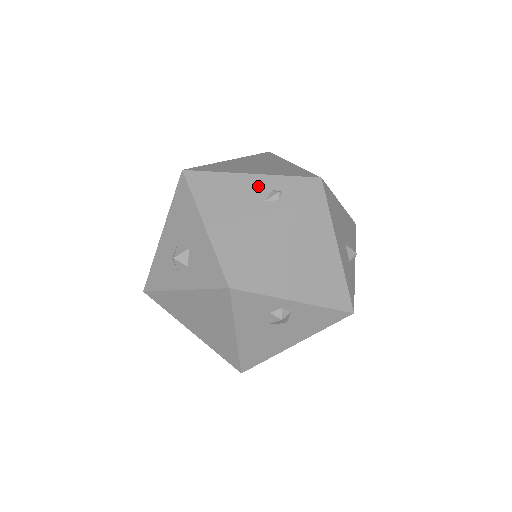
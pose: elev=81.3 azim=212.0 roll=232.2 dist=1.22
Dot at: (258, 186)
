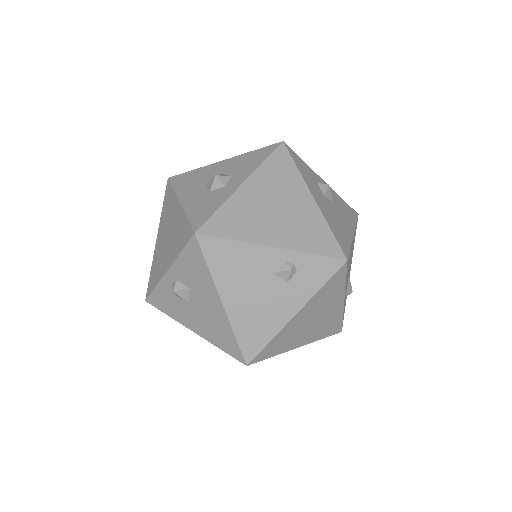
Dot at: occluded
